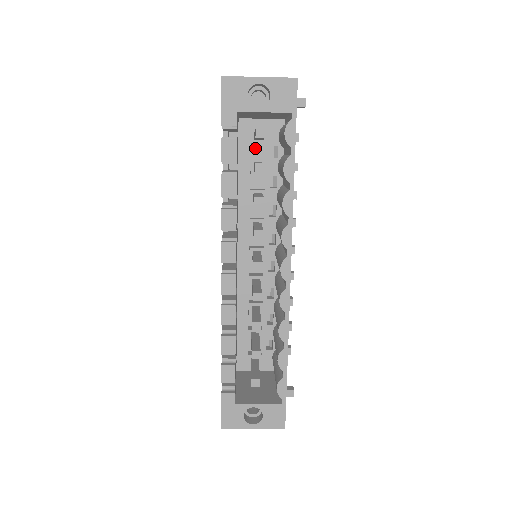
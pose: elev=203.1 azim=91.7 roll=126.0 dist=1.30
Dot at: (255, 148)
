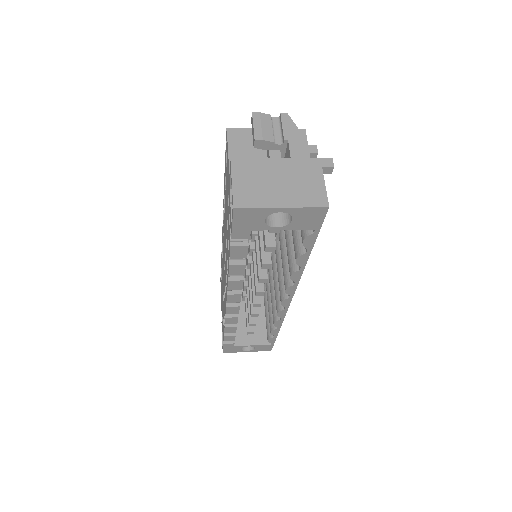
Dot at: occluded
